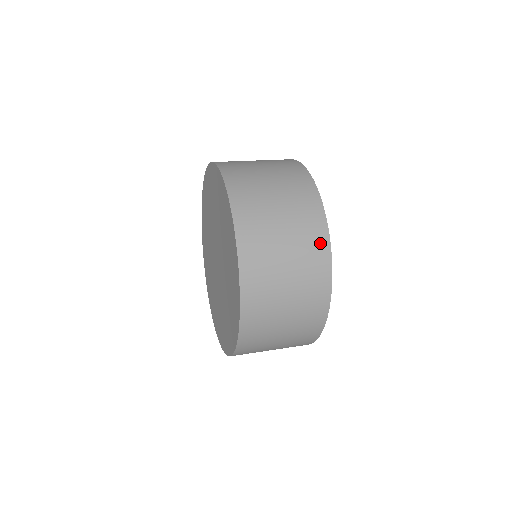
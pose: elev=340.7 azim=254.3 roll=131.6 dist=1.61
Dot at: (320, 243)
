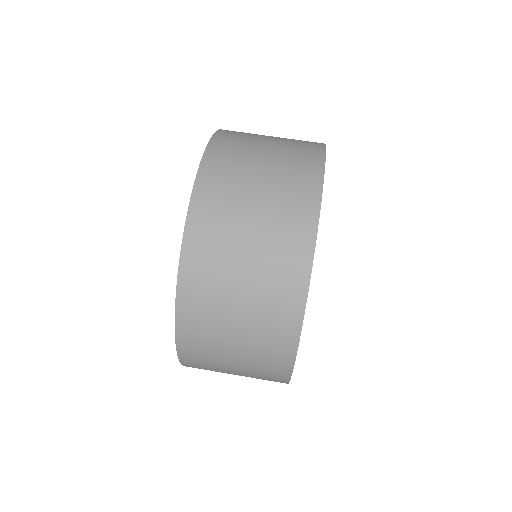
Dot at: (277, 380)
